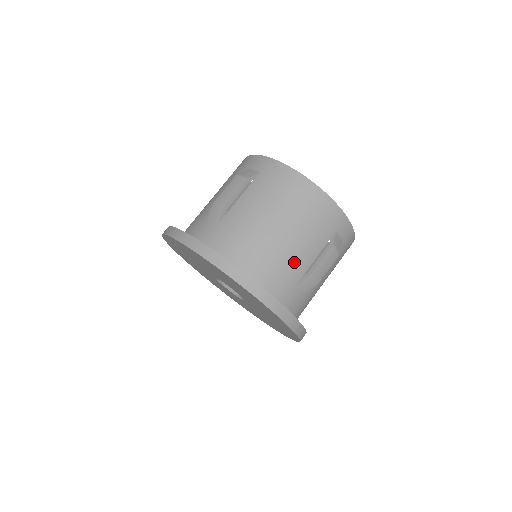
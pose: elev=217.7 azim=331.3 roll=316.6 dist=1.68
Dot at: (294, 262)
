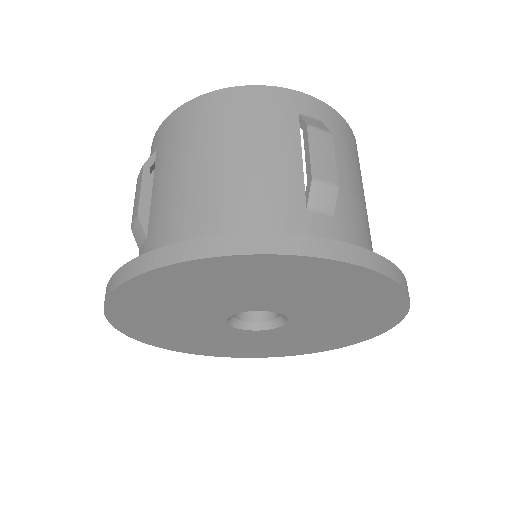
Dot at: (272, 183)
